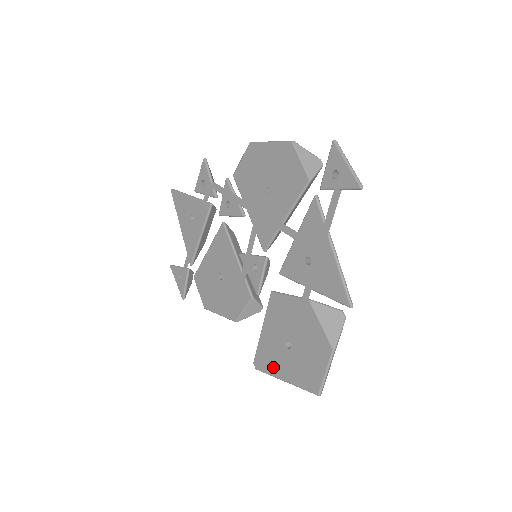
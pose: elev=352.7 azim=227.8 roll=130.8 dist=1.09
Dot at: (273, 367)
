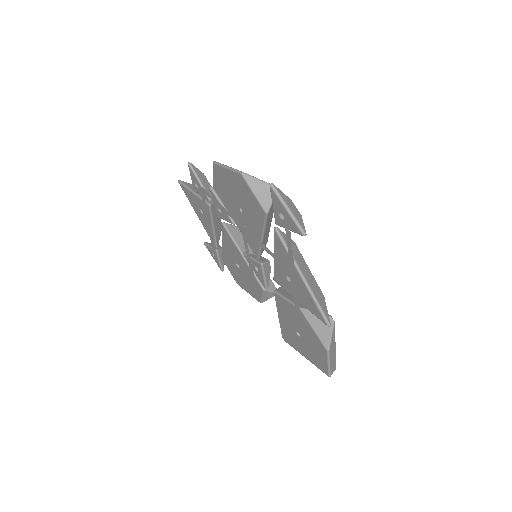
Dot at: (295, 345)
